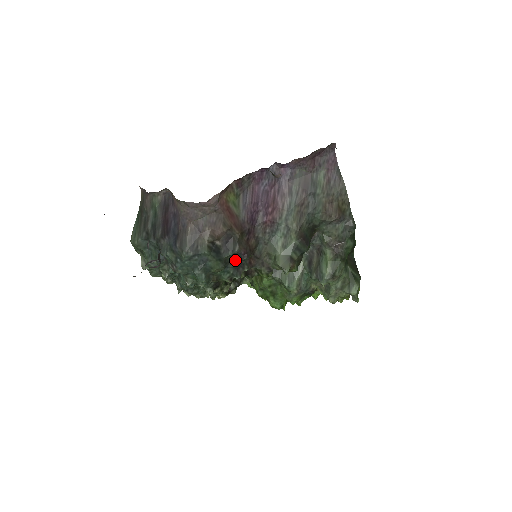
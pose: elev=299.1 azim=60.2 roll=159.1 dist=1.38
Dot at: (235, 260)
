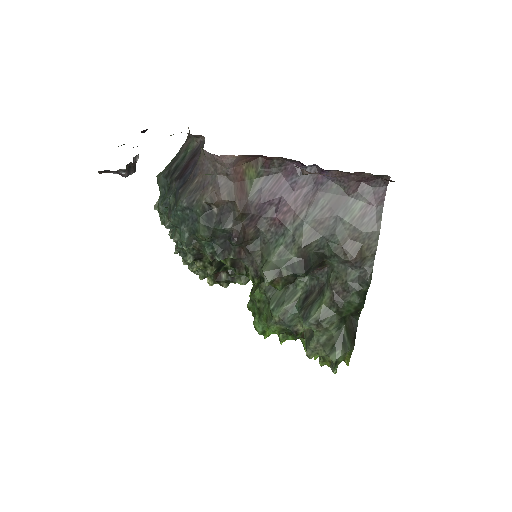
Dot at: (225, 239)
